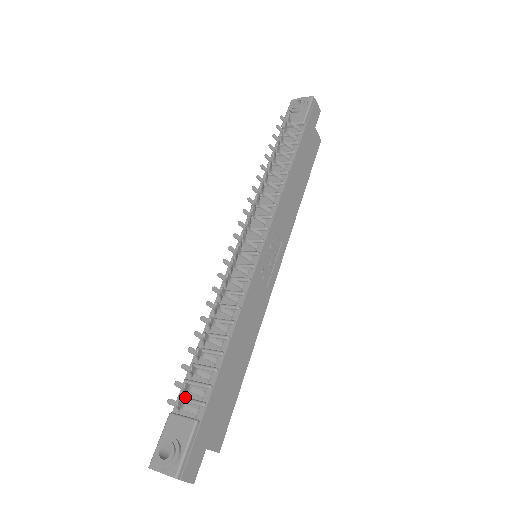
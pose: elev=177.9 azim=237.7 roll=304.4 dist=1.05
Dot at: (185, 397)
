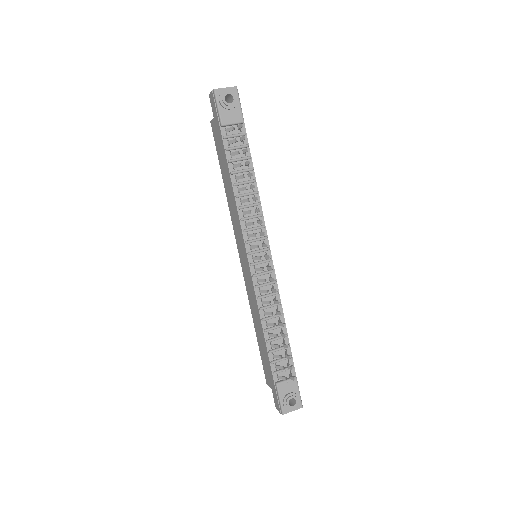
Dot at: (279, 371)
